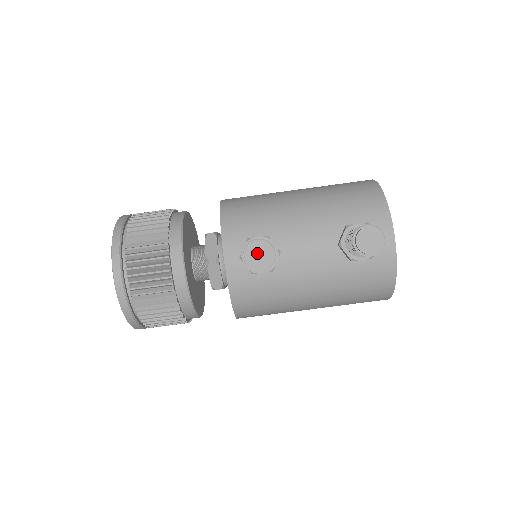
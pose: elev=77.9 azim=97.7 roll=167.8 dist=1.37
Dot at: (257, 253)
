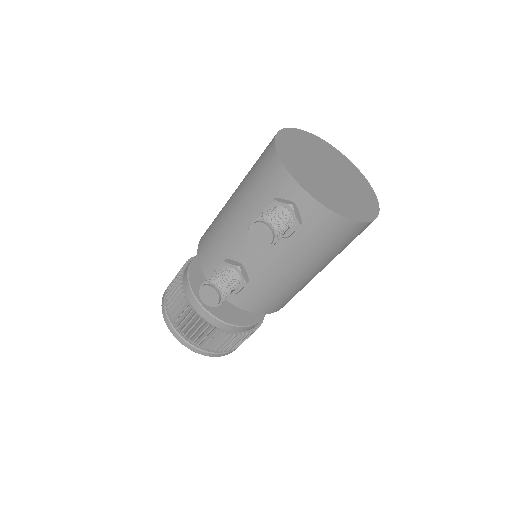
Dot at: (207, 296)
